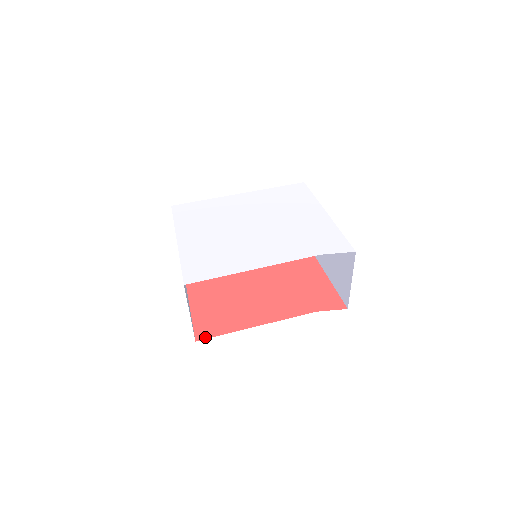
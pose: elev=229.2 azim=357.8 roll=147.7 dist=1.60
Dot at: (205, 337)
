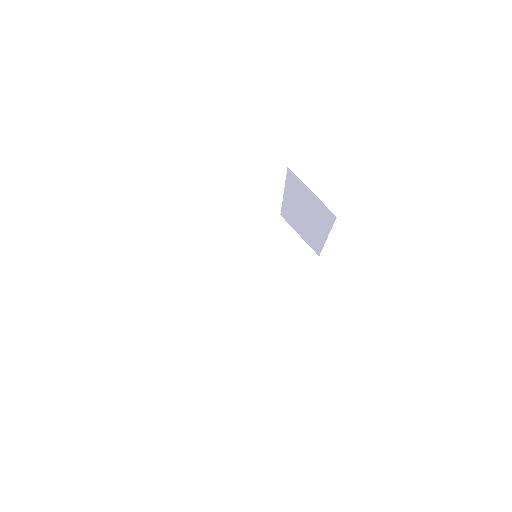
Dot at: occluded
